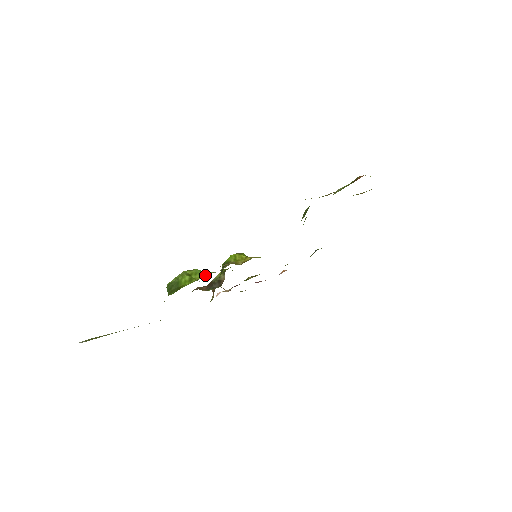
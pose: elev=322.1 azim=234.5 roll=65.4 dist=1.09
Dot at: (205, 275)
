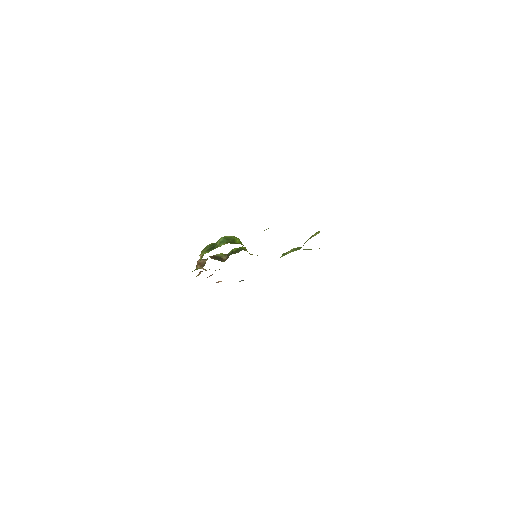
Dot at: occluded
